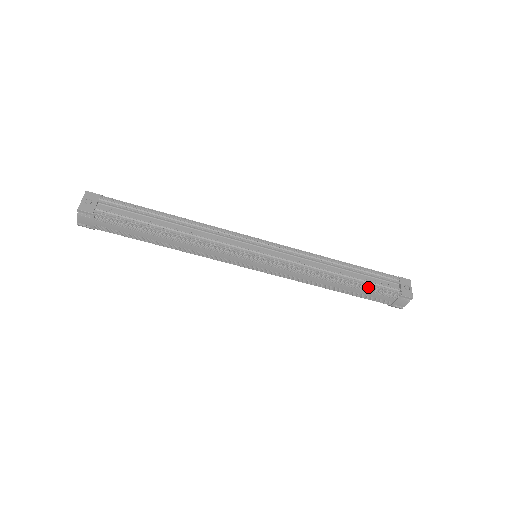
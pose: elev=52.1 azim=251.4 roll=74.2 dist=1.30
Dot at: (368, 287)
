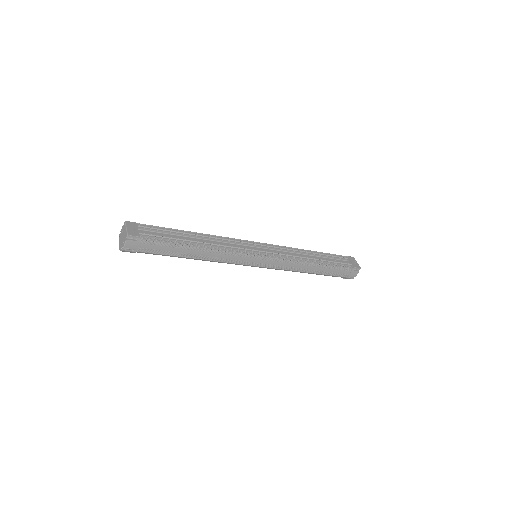
Dot at: (333, 265)
